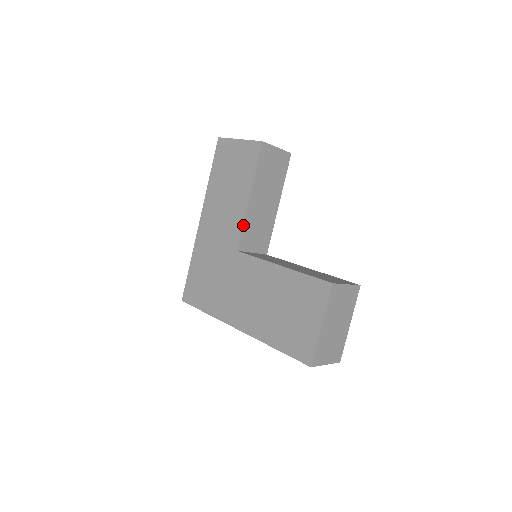
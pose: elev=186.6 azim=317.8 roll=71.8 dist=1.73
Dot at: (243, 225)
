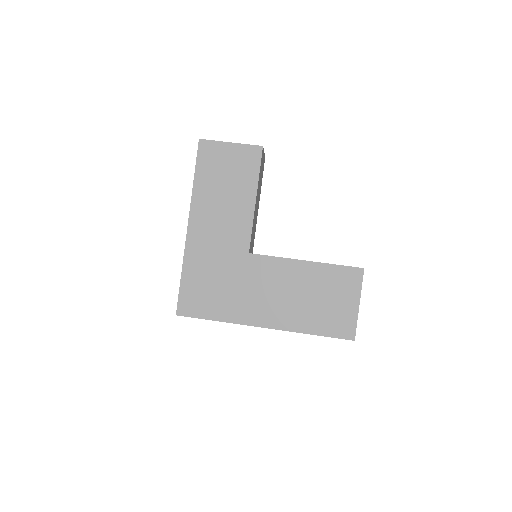
Dot at: (252, 227)
